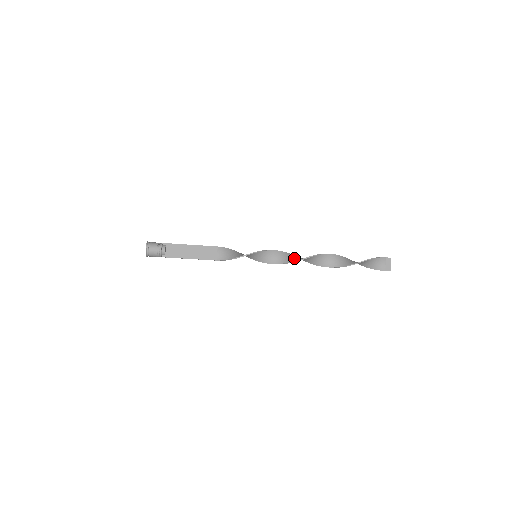
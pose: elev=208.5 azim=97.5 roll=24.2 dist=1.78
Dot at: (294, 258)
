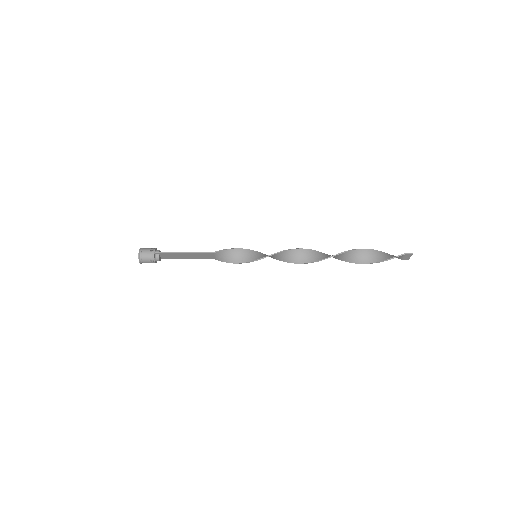
Dot at: (298, 258)
